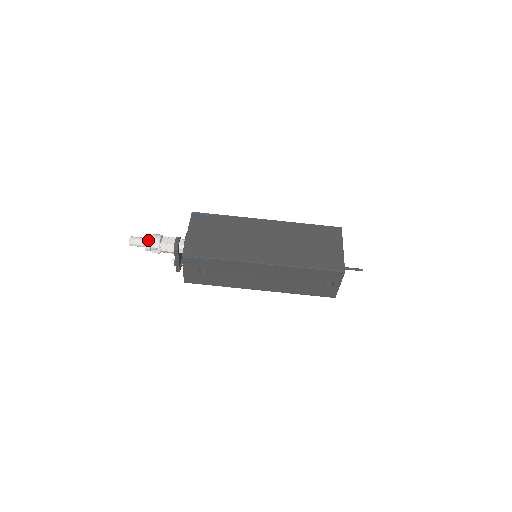
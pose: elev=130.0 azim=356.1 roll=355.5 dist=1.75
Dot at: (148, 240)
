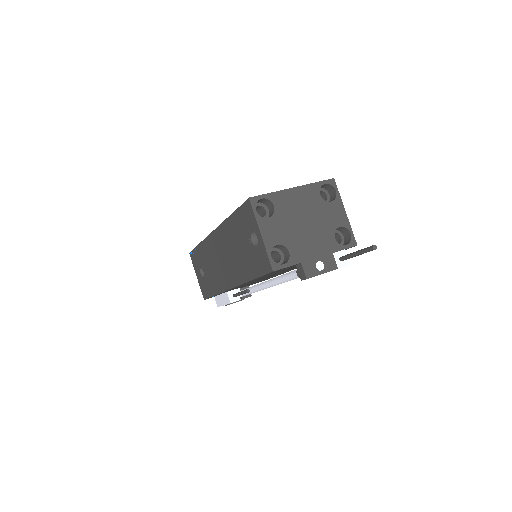
Dot at: occluded
